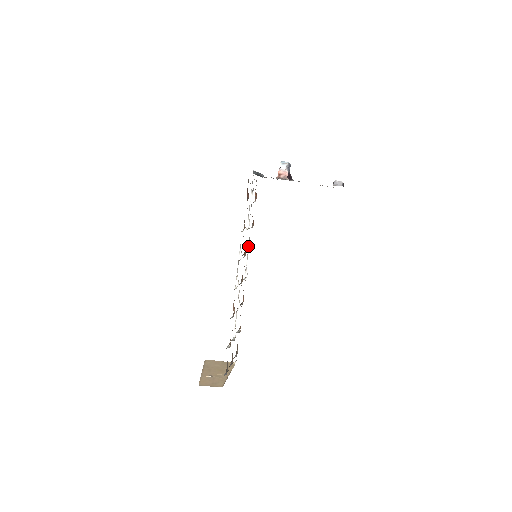
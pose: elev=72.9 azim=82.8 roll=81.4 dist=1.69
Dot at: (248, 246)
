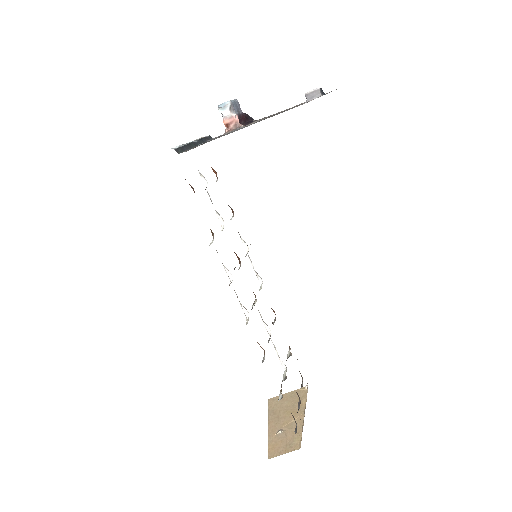
Dot at: occluded
